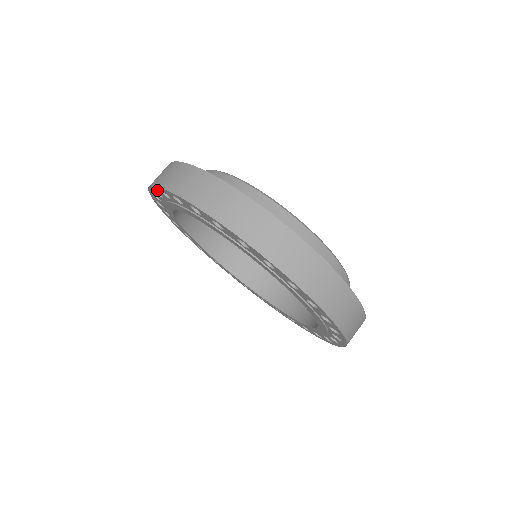
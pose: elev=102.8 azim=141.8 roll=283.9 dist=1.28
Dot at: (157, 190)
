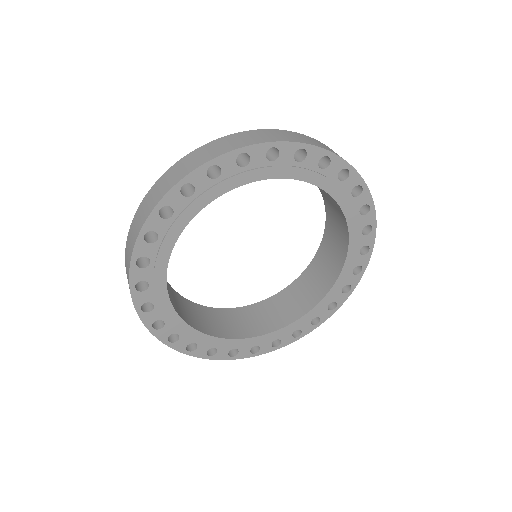
Dot at: (139, 299)
